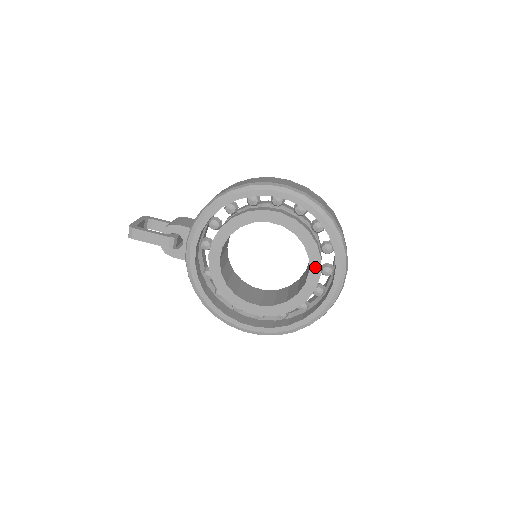
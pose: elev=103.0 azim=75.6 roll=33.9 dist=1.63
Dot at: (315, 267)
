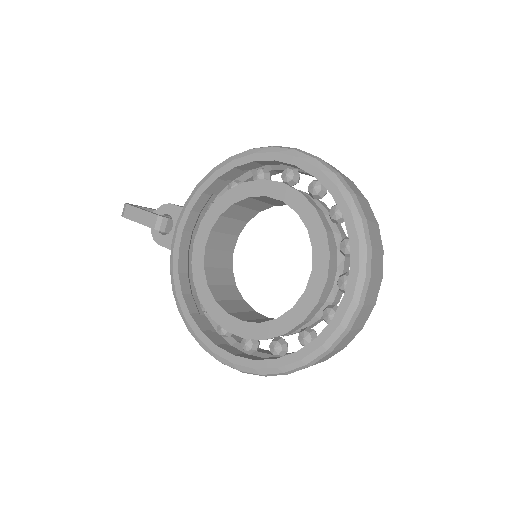
Dot at: (320, 265)
